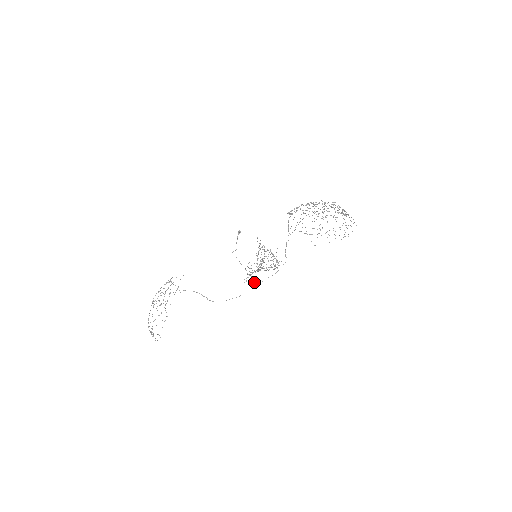
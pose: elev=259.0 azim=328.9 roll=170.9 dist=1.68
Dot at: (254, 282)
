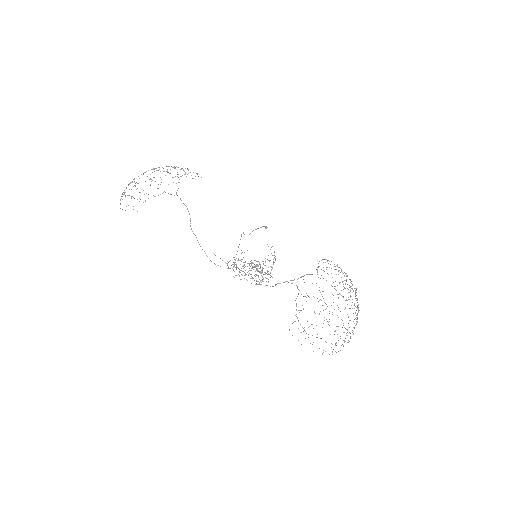
Dot at: (232, 268)
